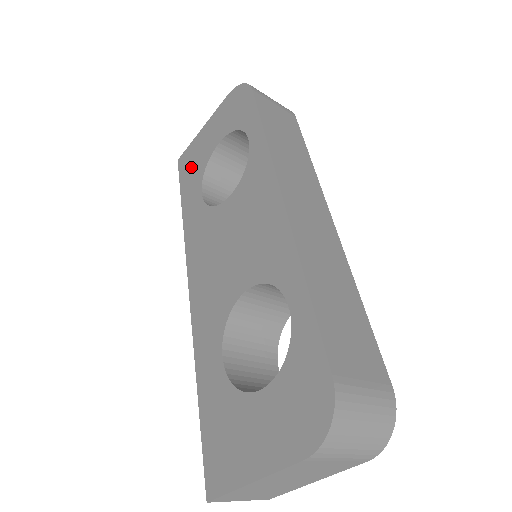
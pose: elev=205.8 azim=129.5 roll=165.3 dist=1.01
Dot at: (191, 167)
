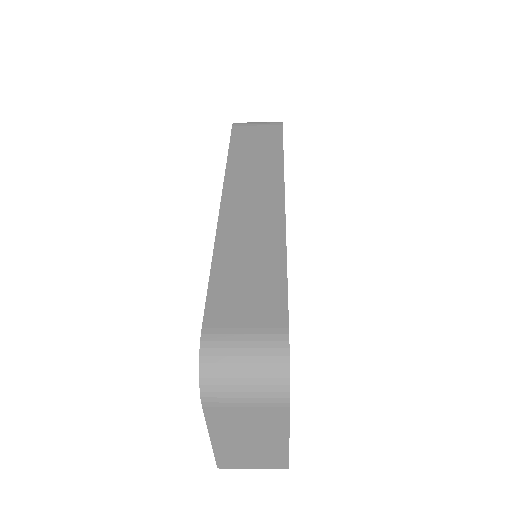
Dot at: occluded
